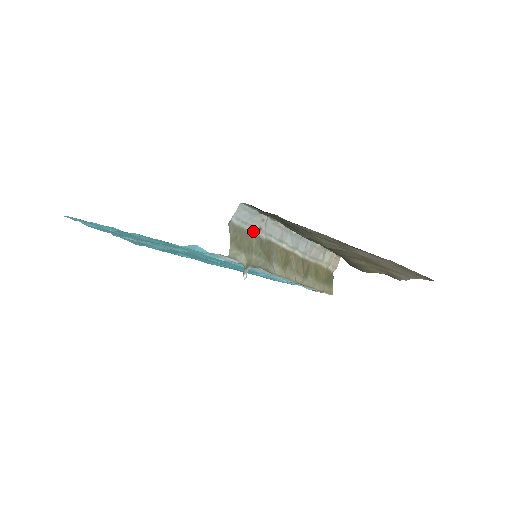
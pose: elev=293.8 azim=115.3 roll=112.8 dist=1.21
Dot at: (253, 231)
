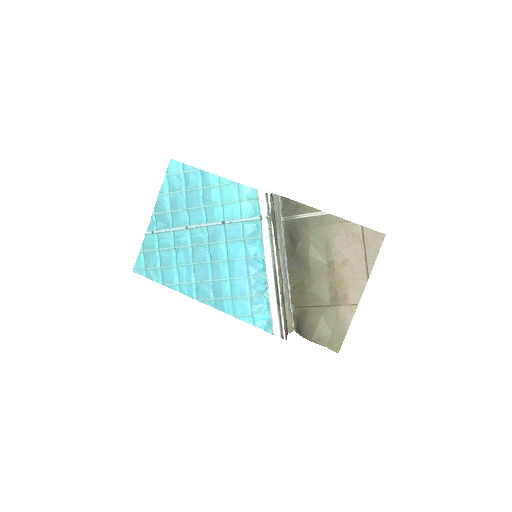
Dot at: (276, 215)
